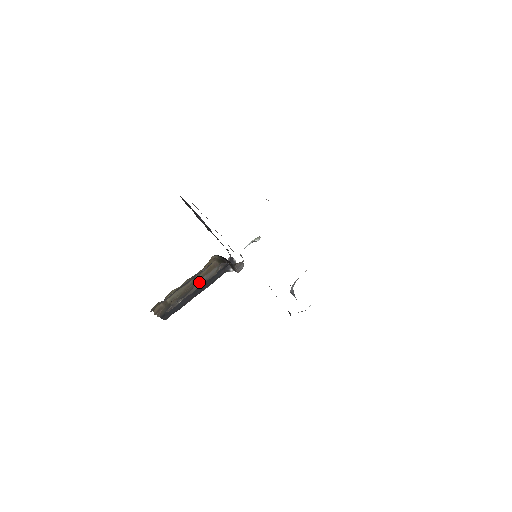
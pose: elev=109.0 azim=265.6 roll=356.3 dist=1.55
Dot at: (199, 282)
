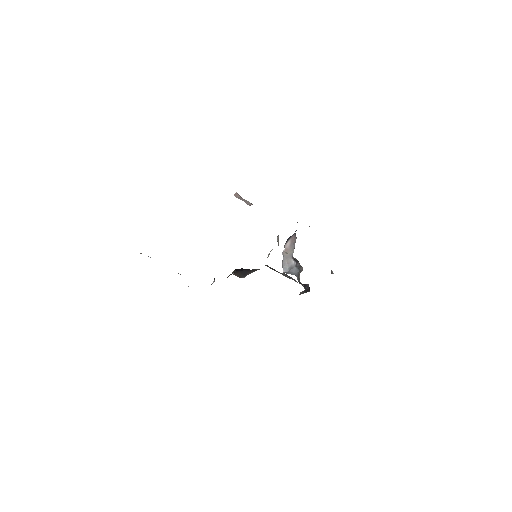
Dot at: occluded
